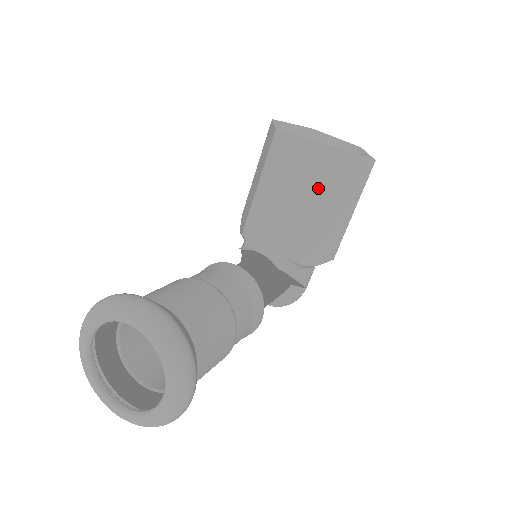
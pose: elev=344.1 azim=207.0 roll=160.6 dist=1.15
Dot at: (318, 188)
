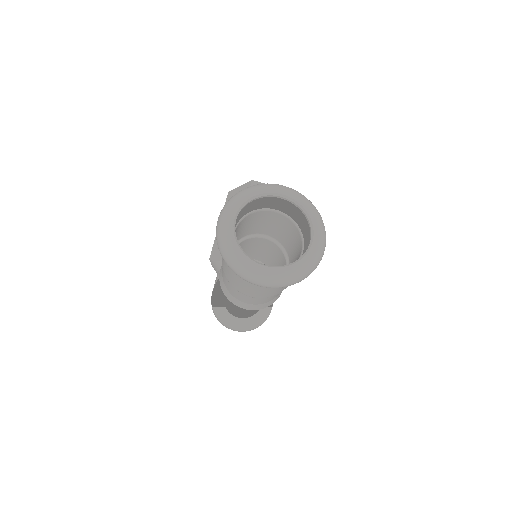
Dot at: occluded
